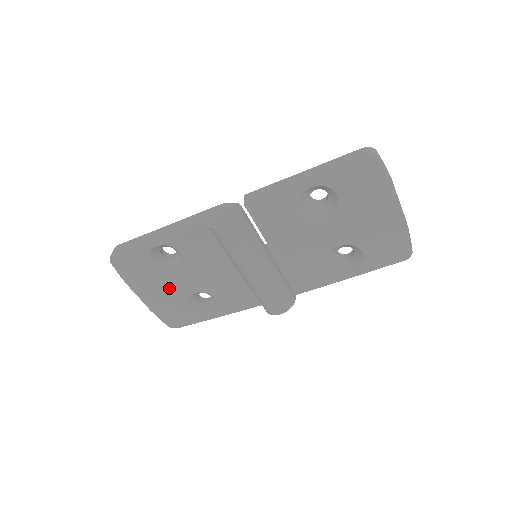
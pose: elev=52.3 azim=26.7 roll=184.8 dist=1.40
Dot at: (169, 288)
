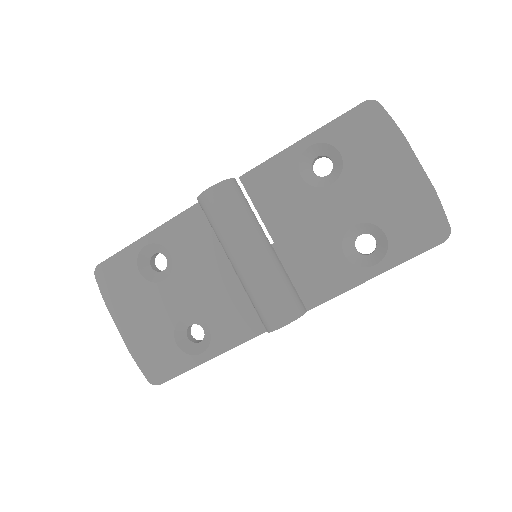
Dot at: (154, 311)
